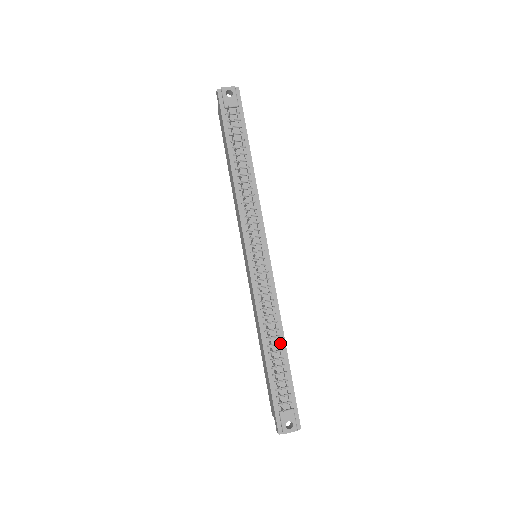
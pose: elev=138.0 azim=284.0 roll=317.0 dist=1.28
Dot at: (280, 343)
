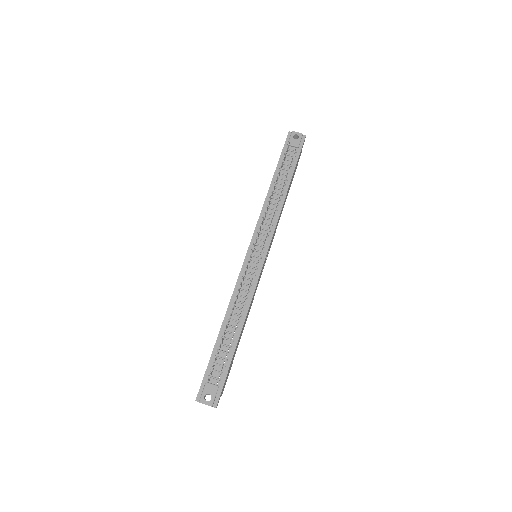
Dot at: (237, 328)
